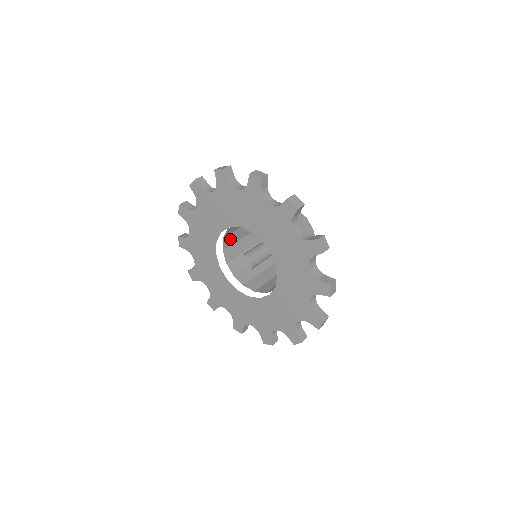
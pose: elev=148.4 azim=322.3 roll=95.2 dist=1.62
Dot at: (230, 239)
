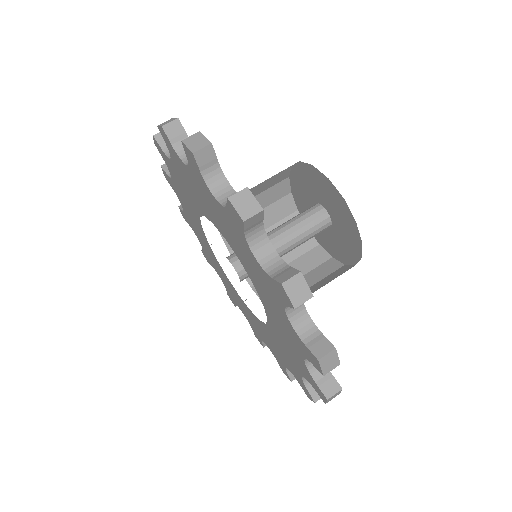
Dot at: occluded
